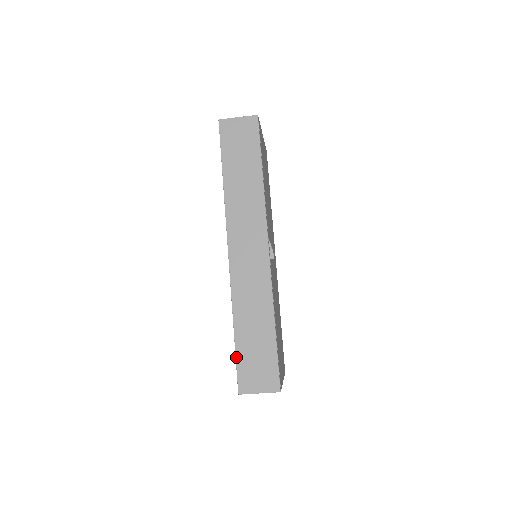
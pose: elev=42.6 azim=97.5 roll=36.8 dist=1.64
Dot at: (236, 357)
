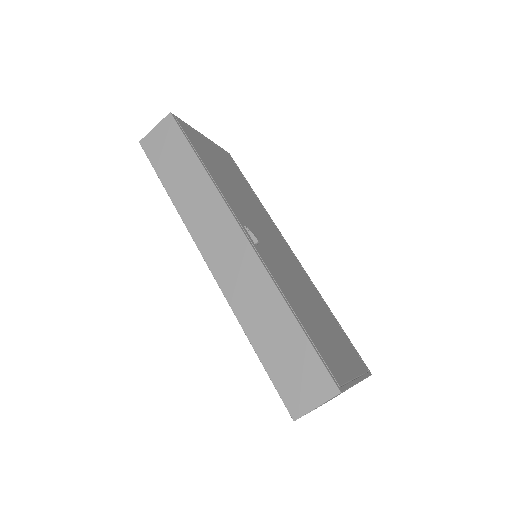
Dot at: (269, 376)
